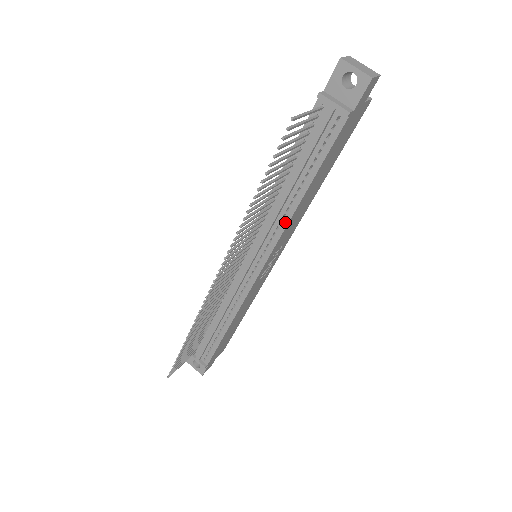
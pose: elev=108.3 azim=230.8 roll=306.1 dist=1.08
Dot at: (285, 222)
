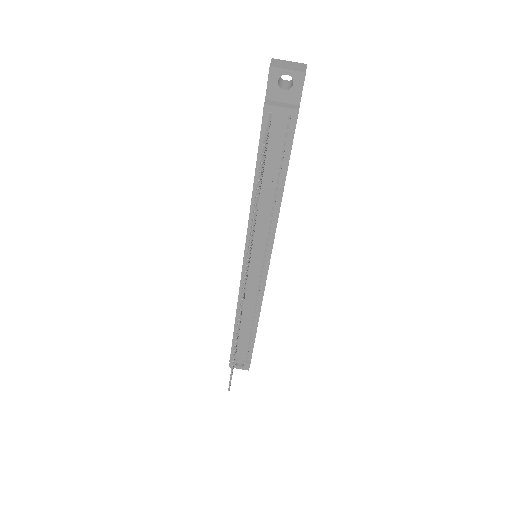
Dot at: (275, 220)
